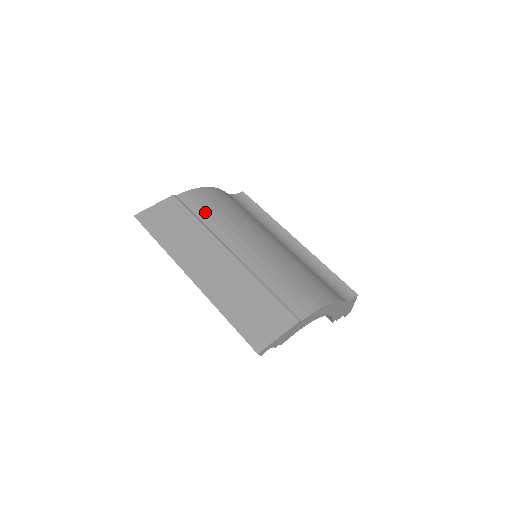
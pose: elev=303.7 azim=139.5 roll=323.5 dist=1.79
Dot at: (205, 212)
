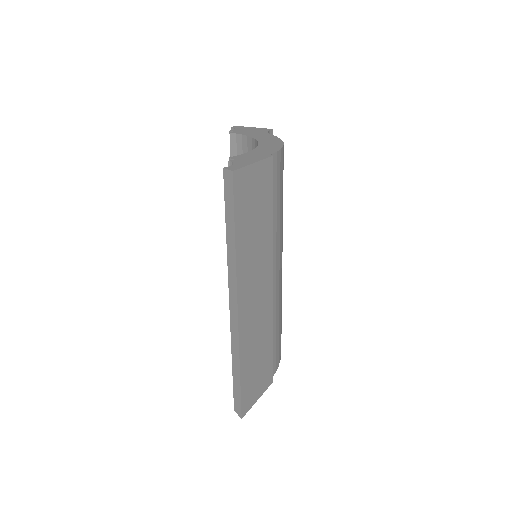
Dot at: (277, 203)
